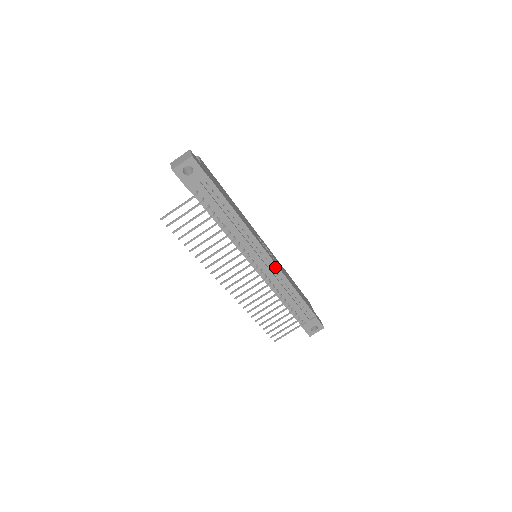
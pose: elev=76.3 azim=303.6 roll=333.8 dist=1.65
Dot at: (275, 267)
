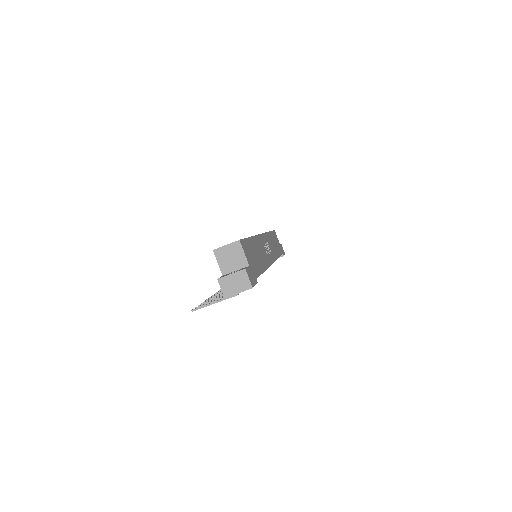
Dot at: occluded
